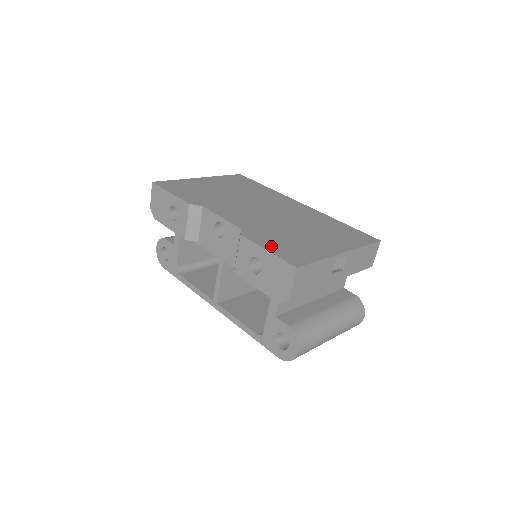
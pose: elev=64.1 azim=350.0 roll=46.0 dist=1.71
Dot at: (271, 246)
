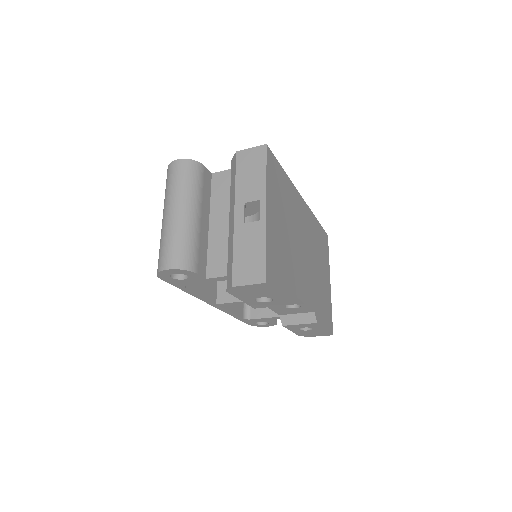
Dot at: (325, 321)
